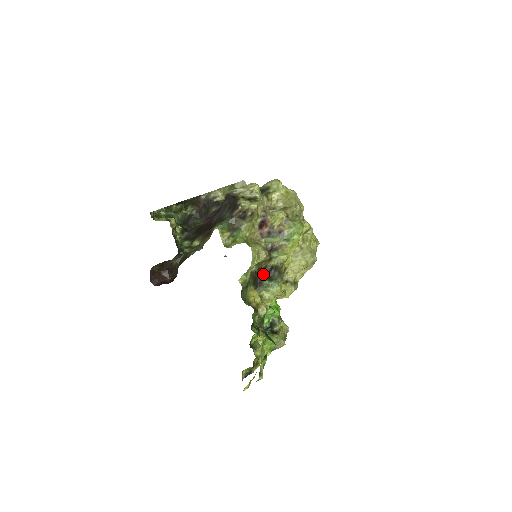
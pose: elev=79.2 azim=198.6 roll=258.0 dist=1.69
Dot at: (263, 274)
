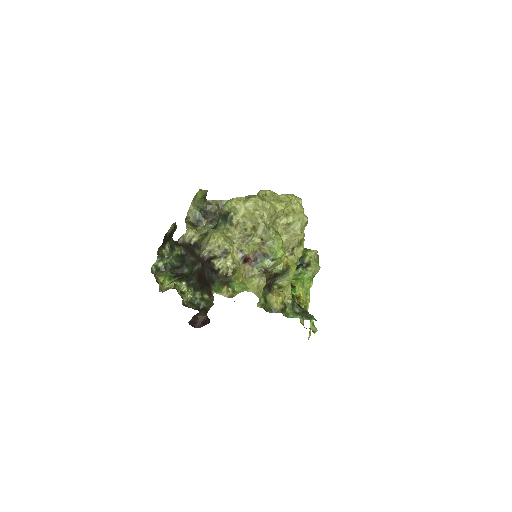
Dot at: (271, 279)
